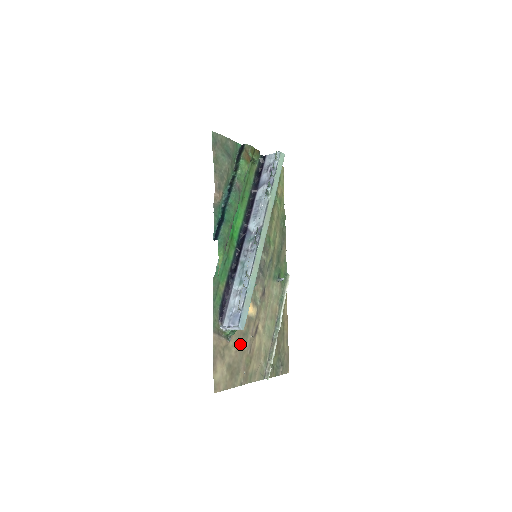
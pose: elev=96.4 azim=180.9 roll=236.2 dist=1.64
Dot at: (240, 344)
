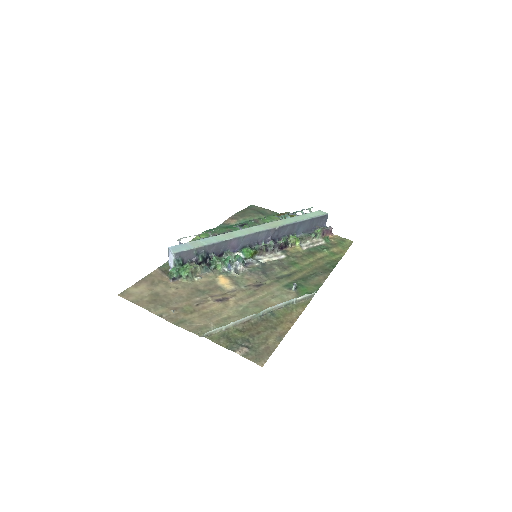
Dot at: (187, 293)
